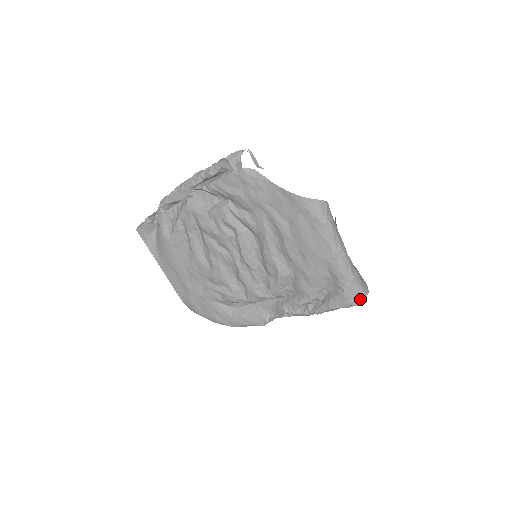
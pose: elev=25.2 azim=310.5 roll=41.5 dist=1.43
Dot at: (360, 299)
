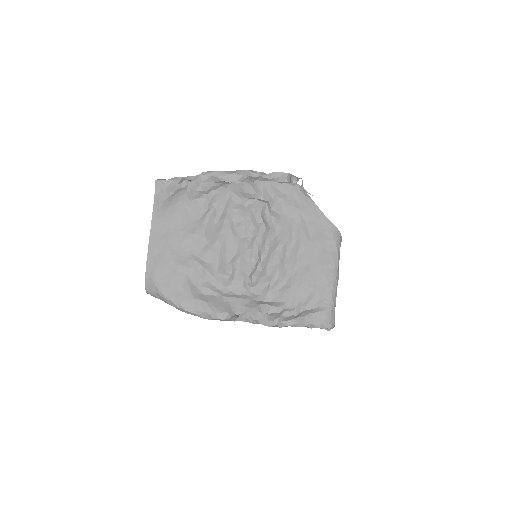
Dot at: (332, 324)
